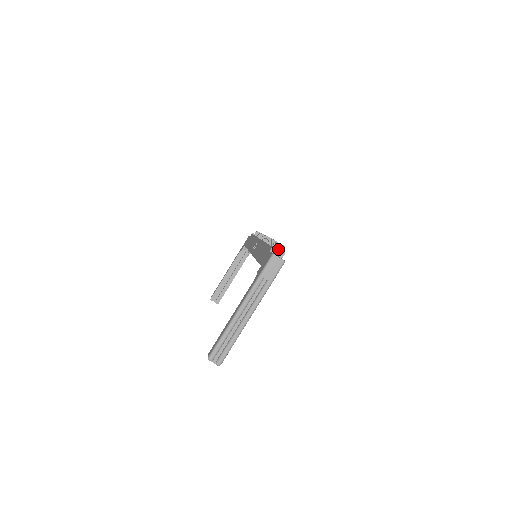
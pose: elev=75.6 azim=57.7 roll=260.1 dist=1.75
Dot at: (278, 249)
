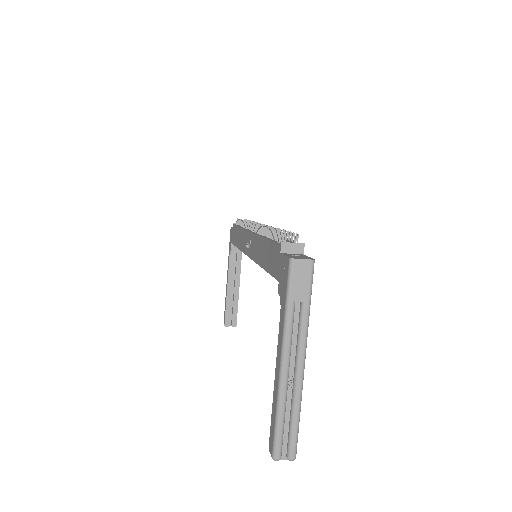
Dot at: (291, 244)
